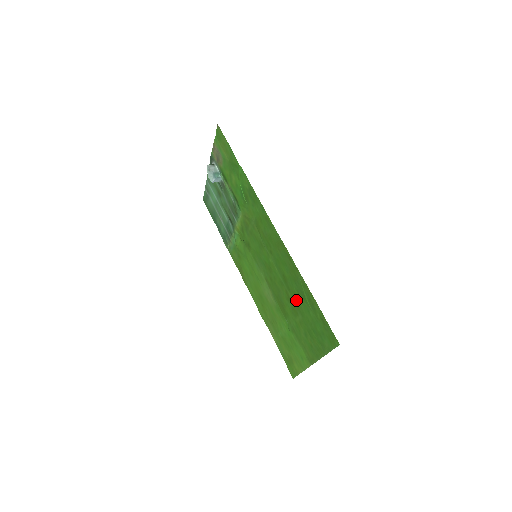
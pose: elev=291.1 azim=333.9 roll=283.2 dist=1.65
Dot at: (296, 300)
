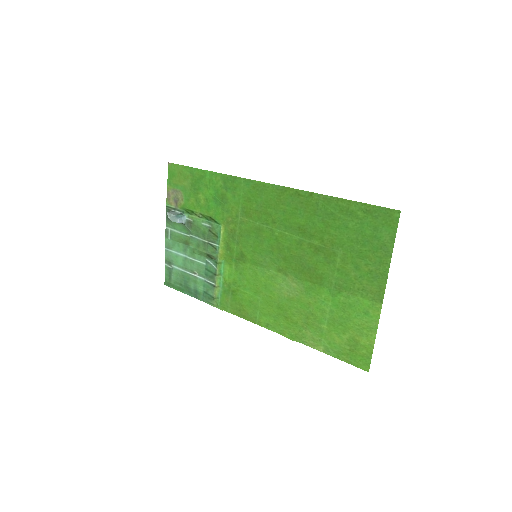
Dot at: (326, 236)
